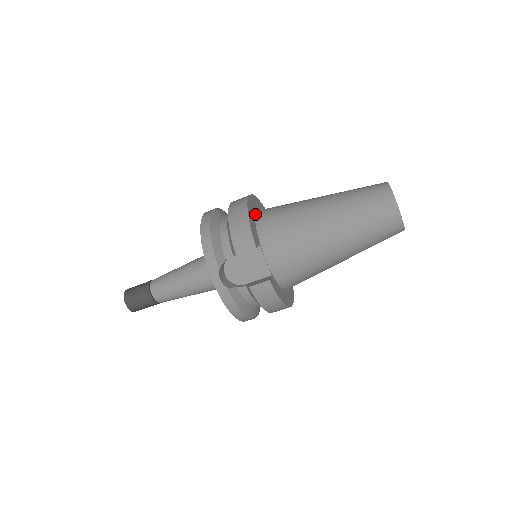
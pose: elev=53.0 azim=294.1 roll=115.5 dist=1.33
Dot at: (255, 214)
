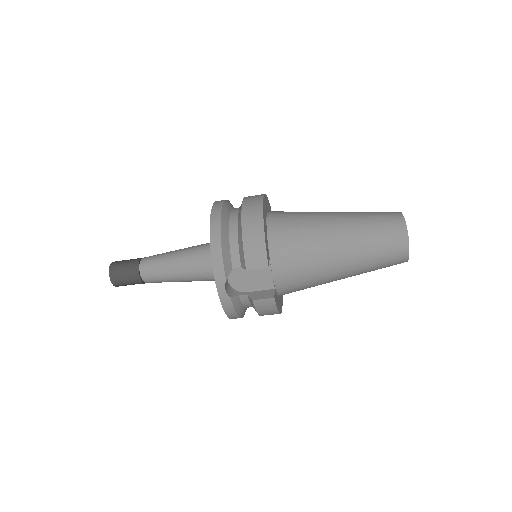
Dot at: (266, 221)
